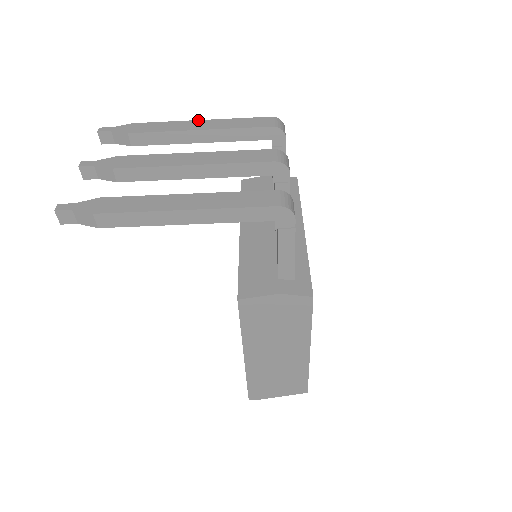
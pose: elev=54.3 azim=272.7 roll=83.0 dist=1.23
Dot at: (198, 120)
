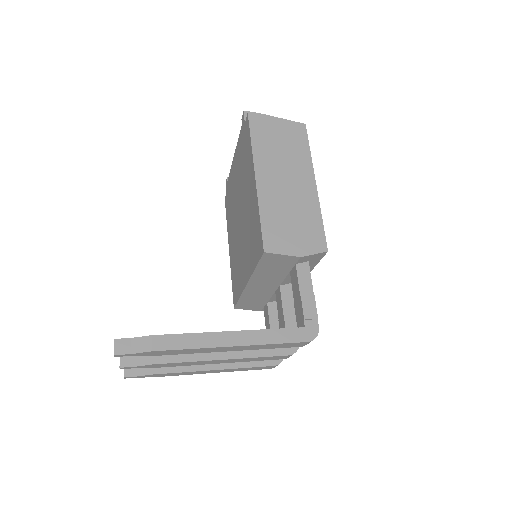
Dot at: (229, 347)
